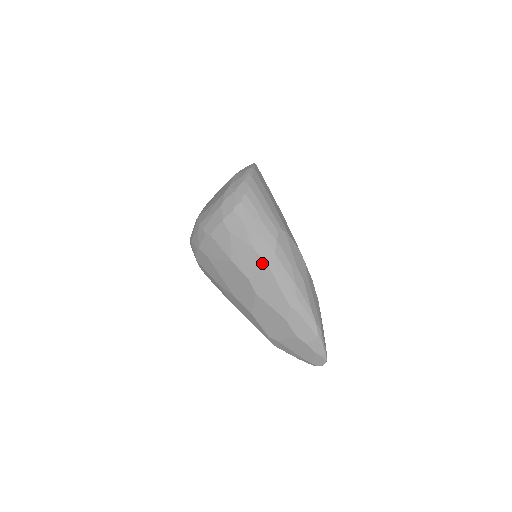
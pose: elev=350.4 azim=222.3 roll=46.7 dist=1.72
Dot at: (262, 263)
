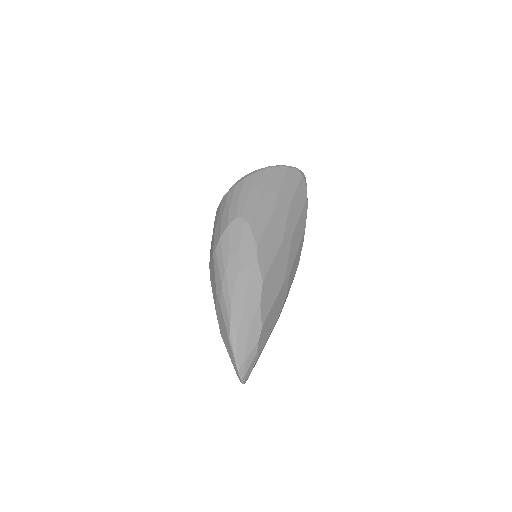
Dot at: (213, 247)
